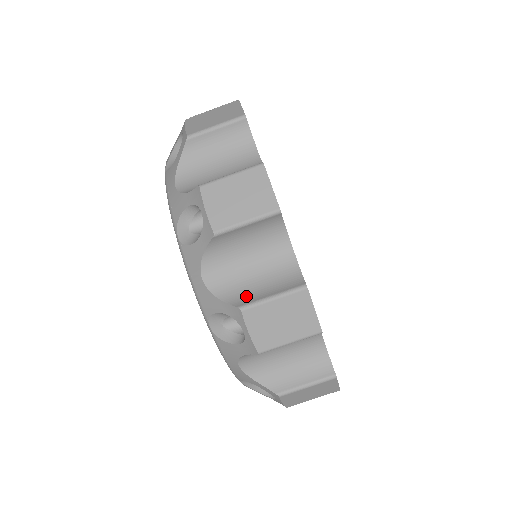
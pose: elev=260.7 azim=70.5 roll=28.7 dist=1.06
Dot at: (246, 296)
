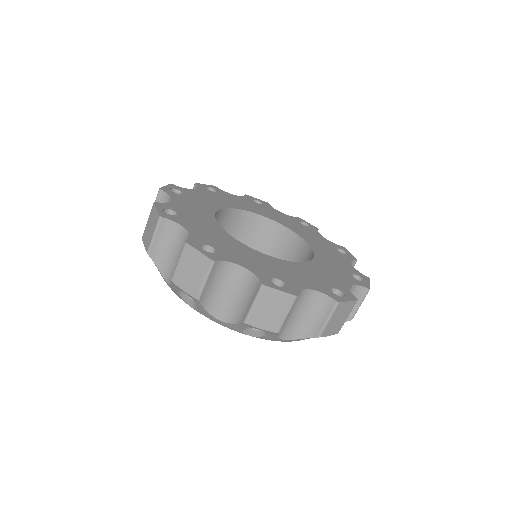
Dot at: (313, 328)
